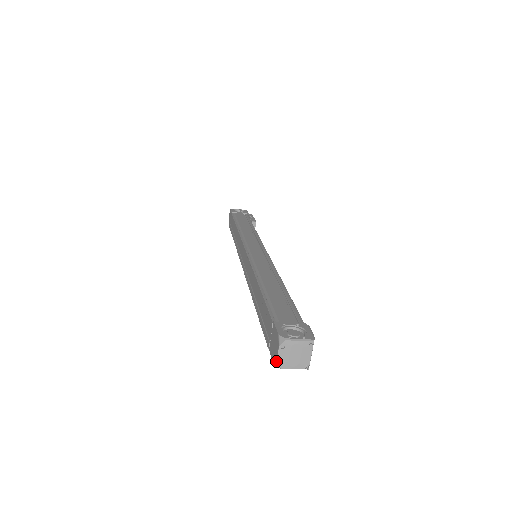
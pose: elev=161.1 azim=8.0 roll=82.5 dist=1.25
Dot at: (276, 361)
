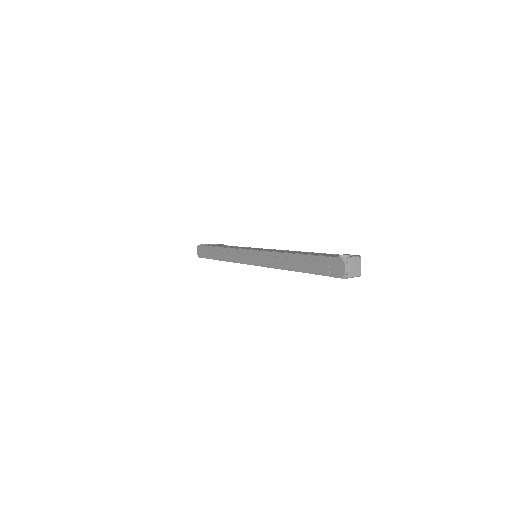
Dot at: (345, 274)
